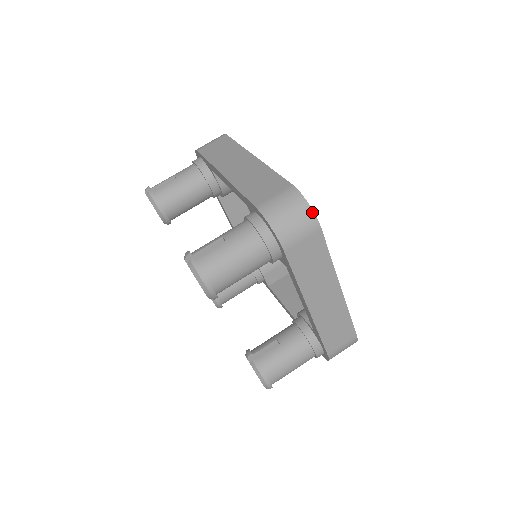
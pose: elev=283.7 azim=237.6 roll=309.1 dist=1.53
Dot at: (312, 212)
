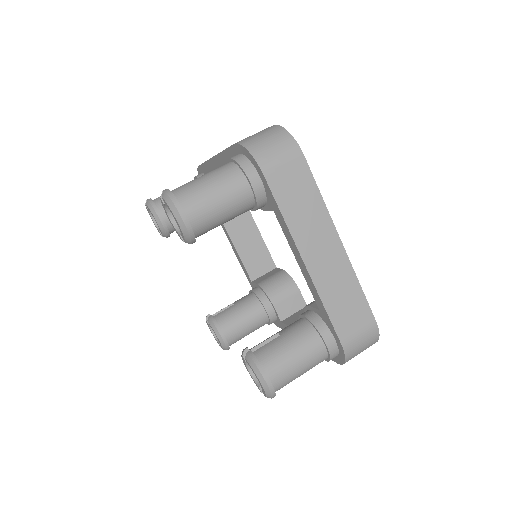
Dot at: (292, 137)
